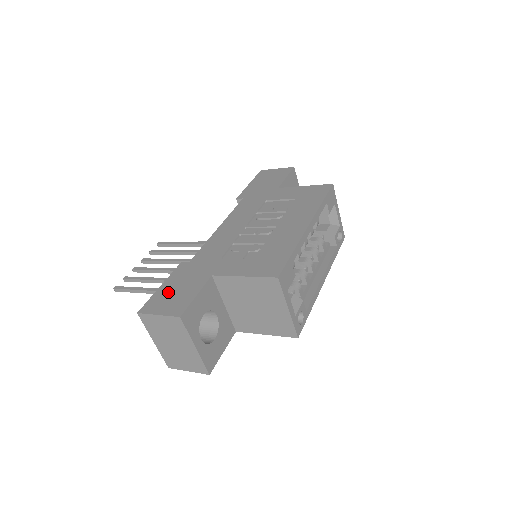
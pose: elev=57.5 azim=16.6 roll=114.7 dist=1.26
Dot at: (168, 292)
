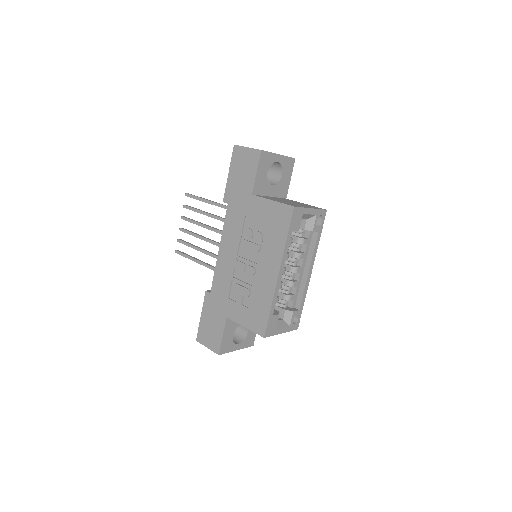
Dot at: (206, 326)
